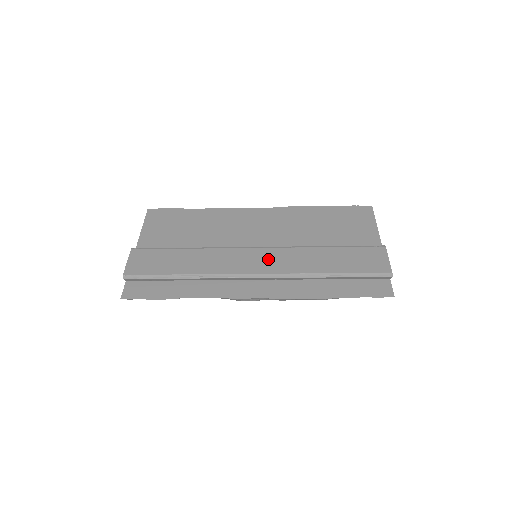
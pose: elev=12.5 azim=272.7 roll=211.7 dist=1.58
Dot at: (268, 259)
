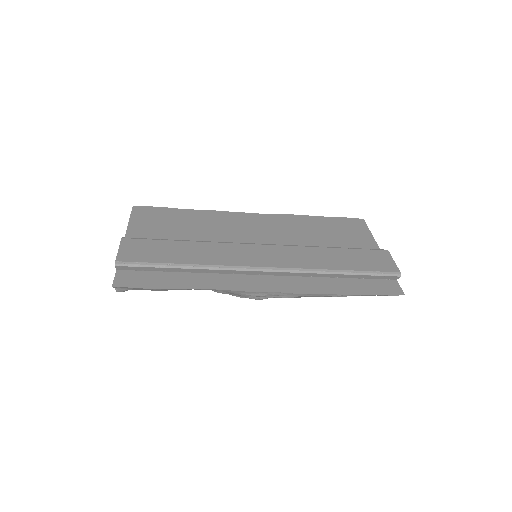
Dot at: (275, 255)
